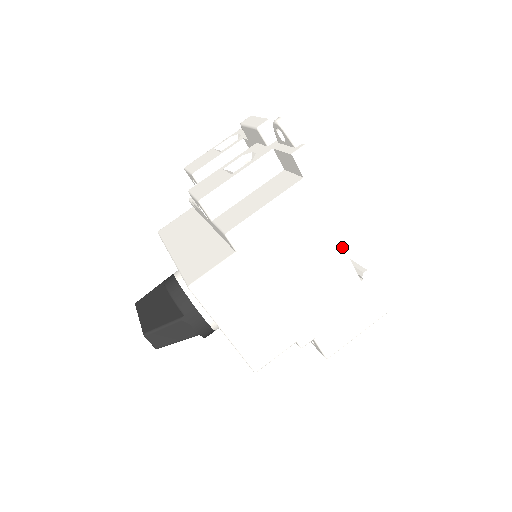
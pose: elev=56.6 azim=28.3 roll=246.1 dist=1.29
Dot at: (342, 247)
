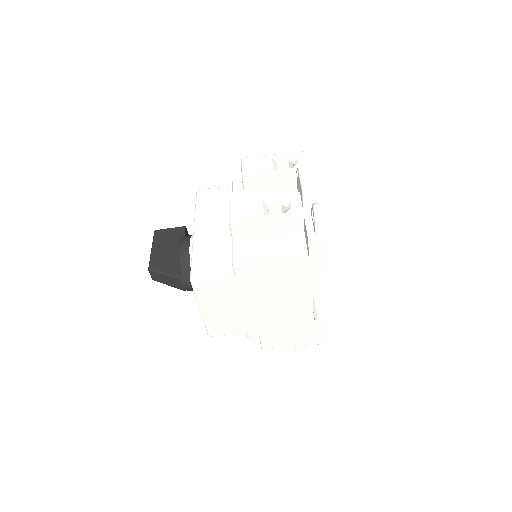
Dot at: (311, 301)
